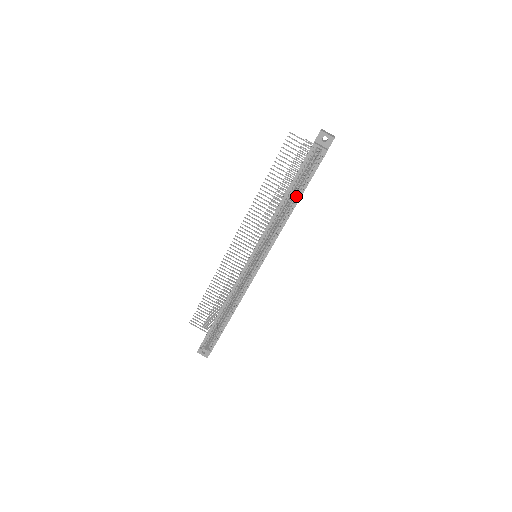
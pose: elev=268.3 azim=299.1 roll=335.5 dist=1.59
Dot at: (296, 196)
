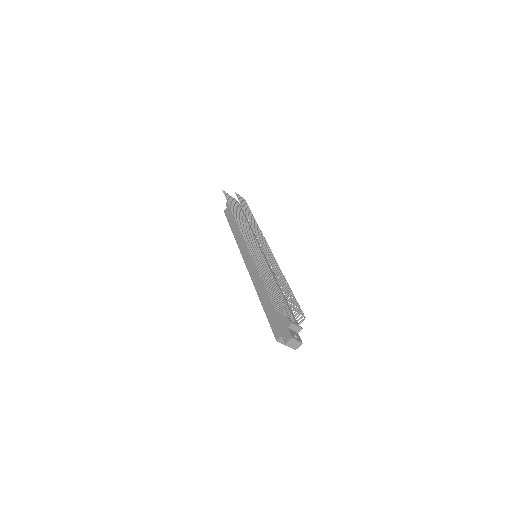
Dot at: occluded
